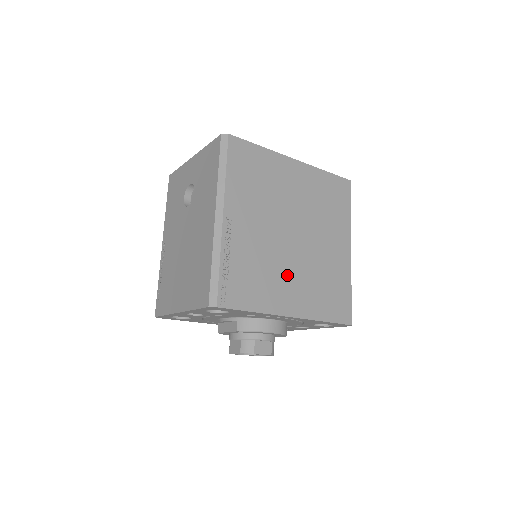
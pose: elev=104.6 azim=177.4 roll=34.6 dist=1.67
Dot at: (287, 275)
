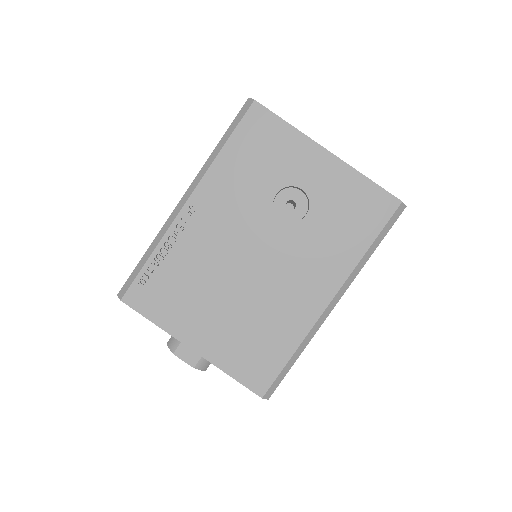
Dot at: occluded
